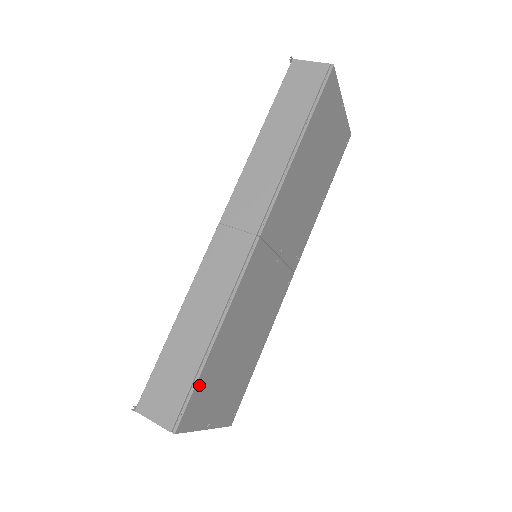
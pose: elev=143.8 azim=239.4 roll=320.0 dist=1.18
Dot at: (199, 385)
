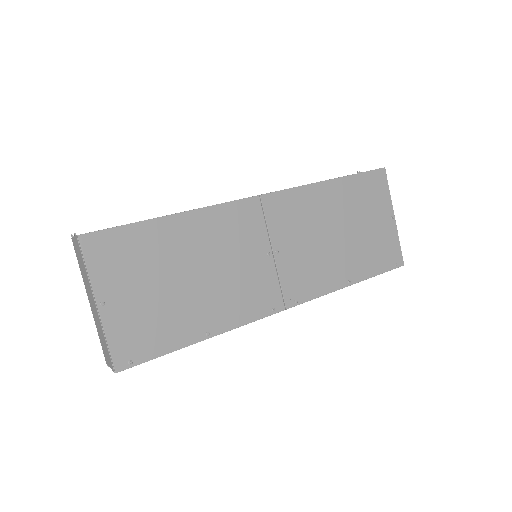
Dot at: (129, 232)
